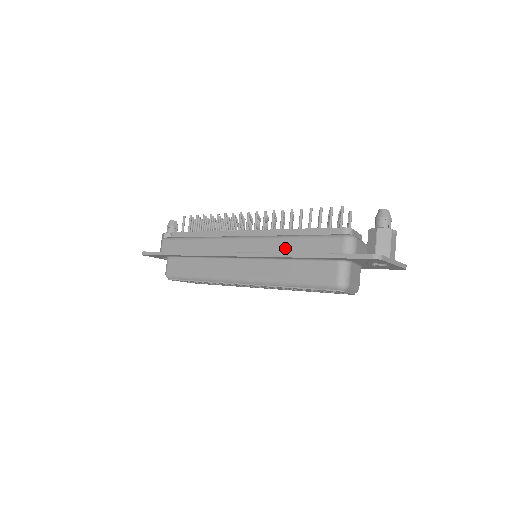
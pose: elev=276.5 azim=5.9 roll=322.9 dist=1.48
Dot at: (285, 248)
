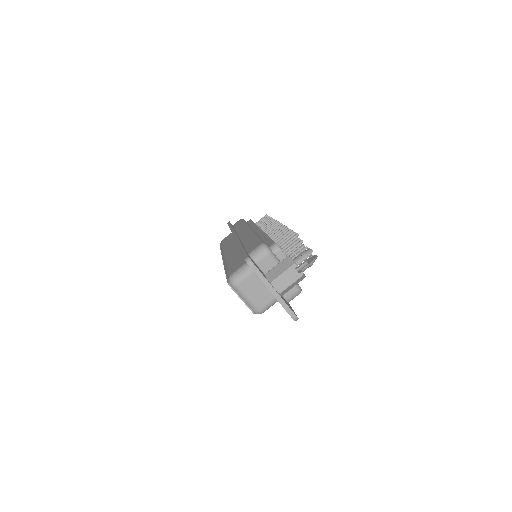
Dot at: (246, 241)
